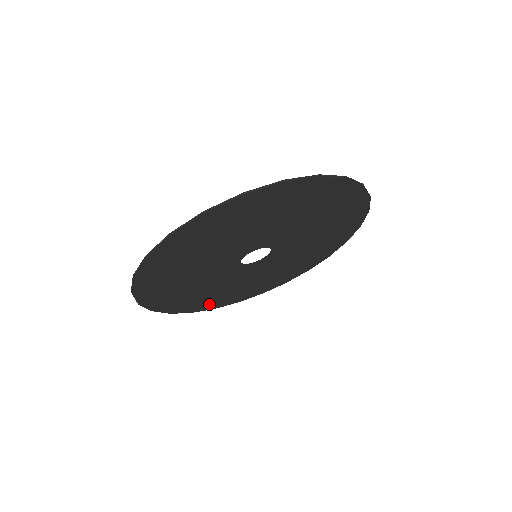
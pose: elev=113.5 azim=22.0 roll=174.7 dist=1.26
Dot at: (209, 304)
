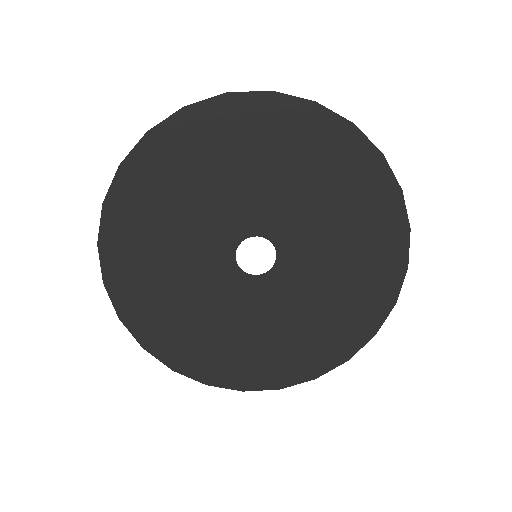
Dot at: (260, 373)
